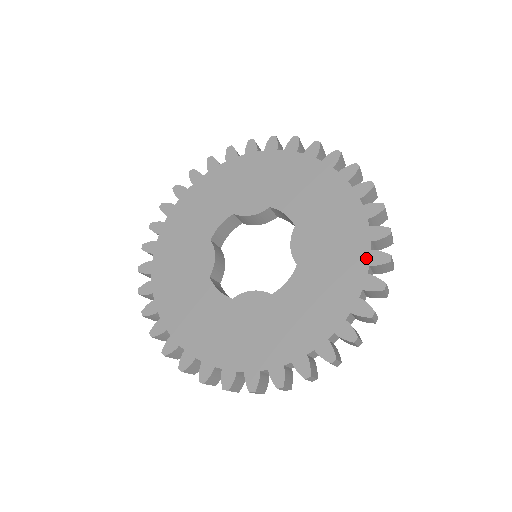
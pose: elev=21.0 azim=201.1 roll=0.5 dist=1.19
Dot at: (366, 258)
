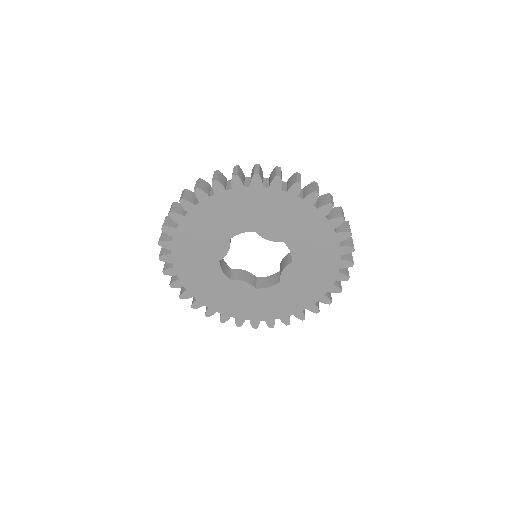
Dot at: (319, 297)
